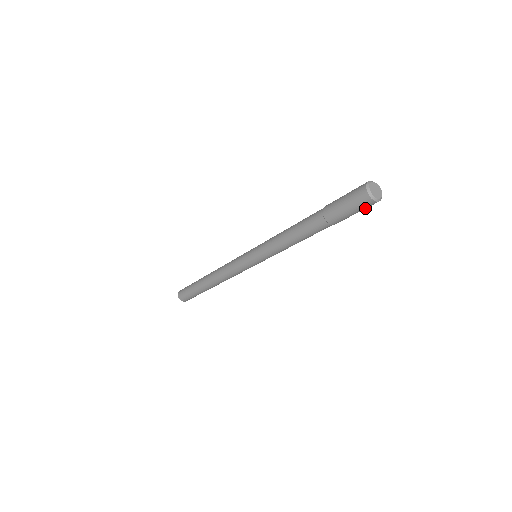
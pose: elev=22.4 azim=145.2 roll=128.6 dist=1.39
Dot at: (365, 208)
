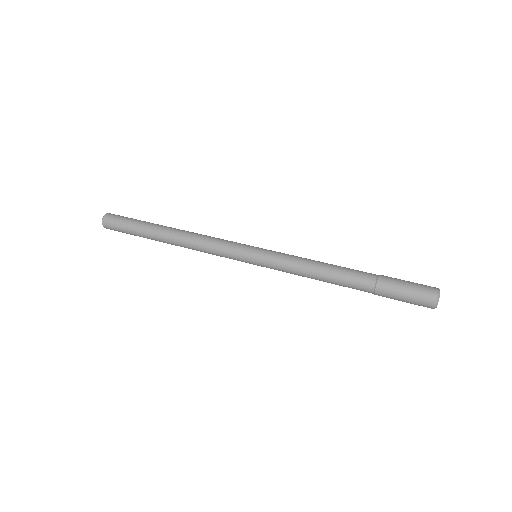
Dot at: occluded
